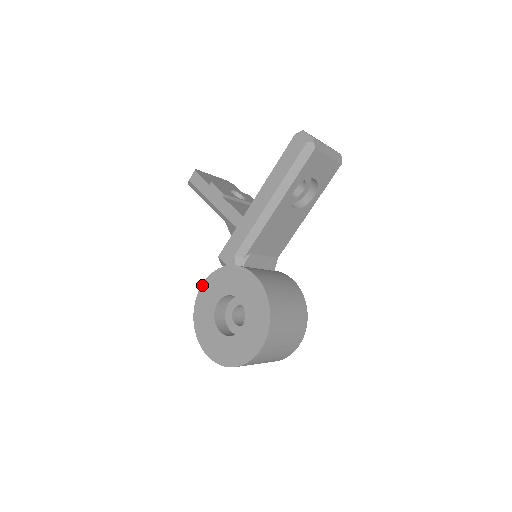
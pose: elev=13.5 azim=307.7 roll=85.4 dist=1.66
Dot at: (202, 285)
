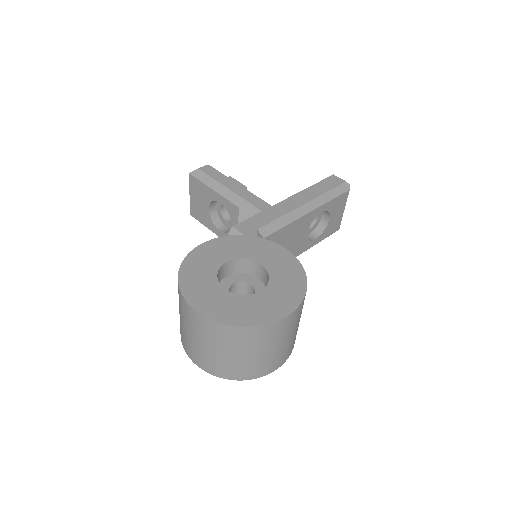
Dot at: (202, 244)
